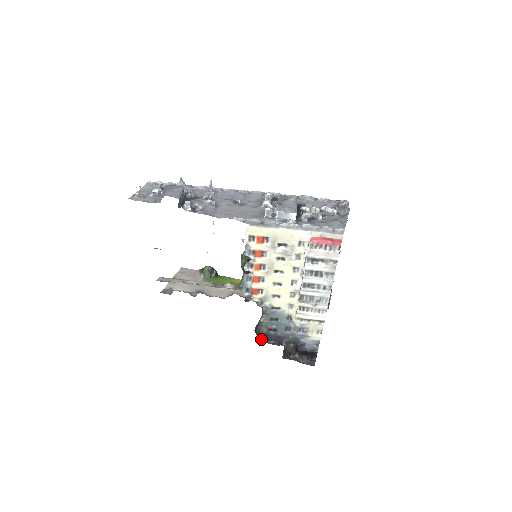
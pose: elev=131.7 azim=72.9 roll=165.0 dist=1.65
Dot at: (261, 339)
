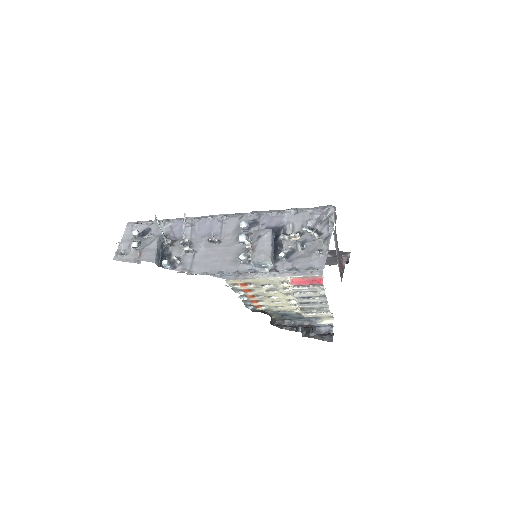
Dot at: (279, 327)
